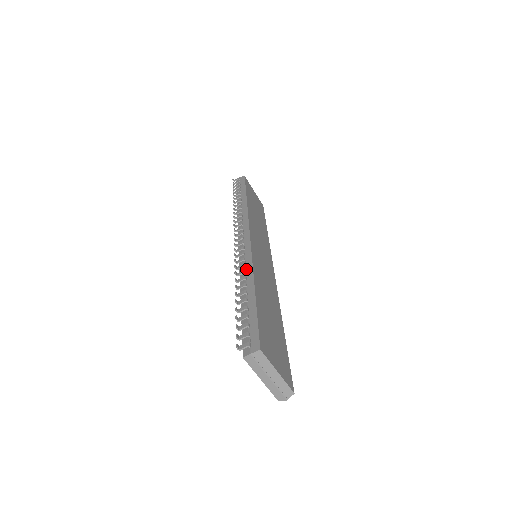
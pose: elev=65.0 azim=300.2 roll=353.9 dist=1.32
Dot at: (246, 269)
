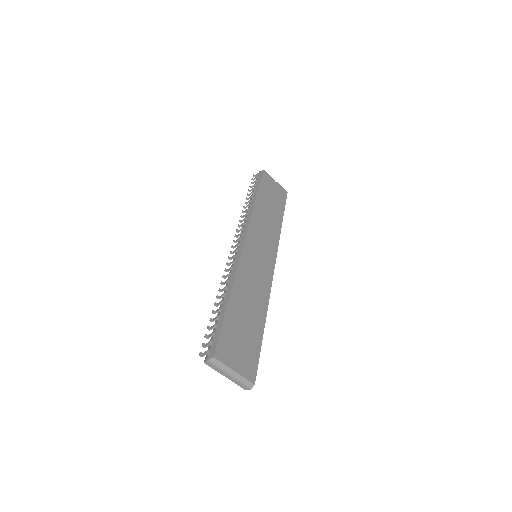
Dot at: (230, 278)
